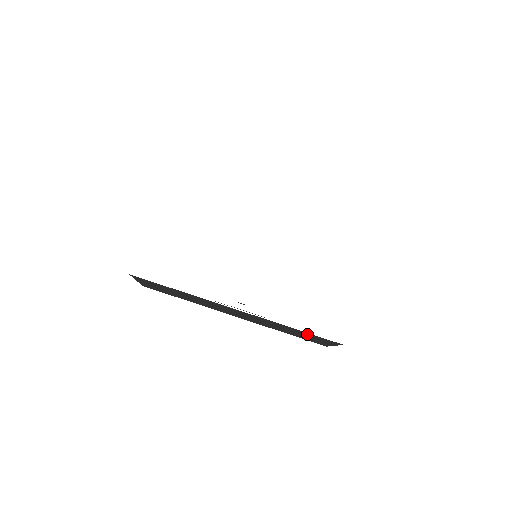
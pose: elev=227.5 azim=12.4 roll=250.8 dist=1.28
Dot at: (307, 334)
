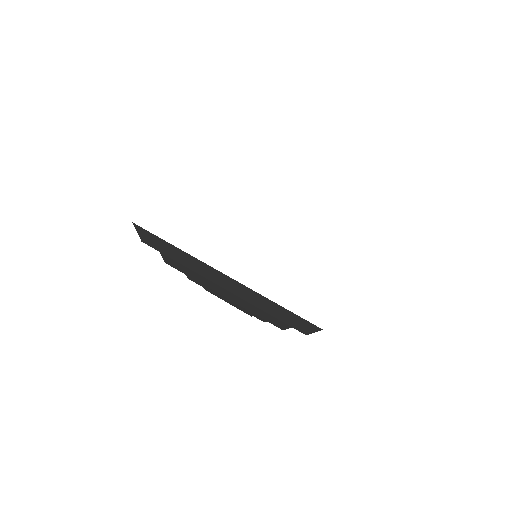
Dot at: (289, 313)
